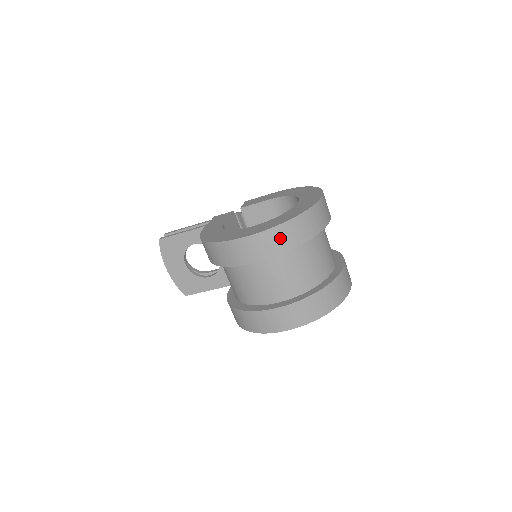
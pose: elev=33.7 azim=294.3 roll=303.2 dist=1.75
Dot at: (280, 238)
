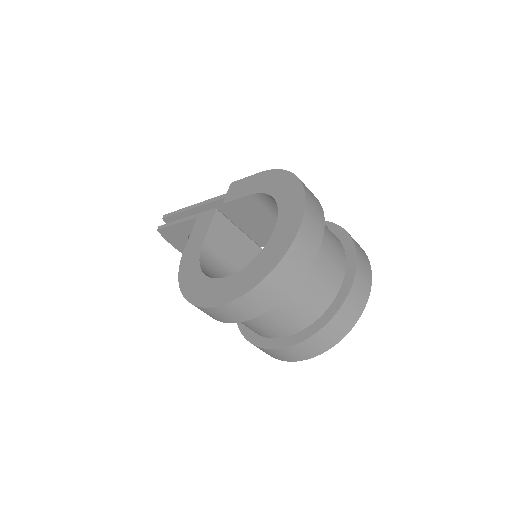
Dot at: (252, 304)
